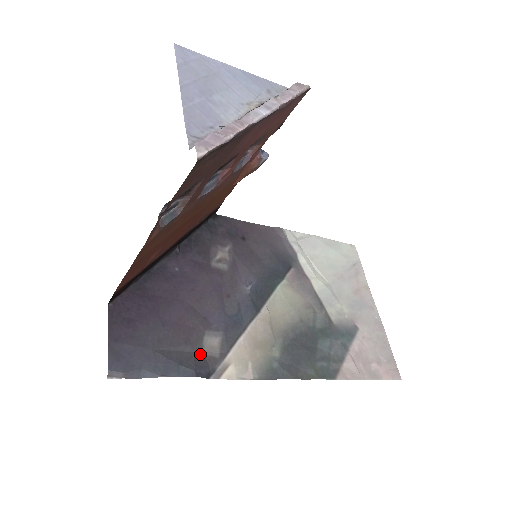
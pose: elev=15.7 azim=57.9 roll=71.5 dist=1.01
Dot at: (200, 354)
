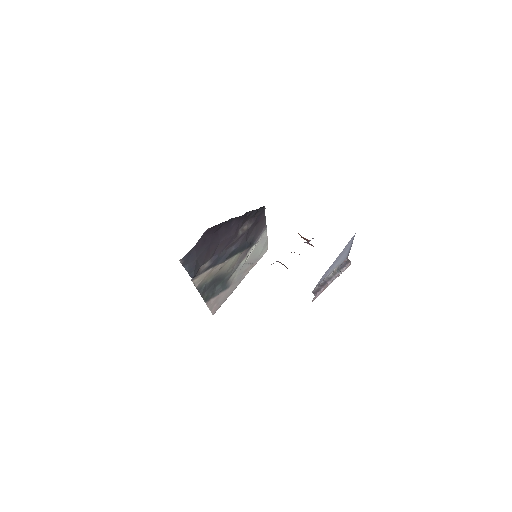
Dot at: (200, 268)
